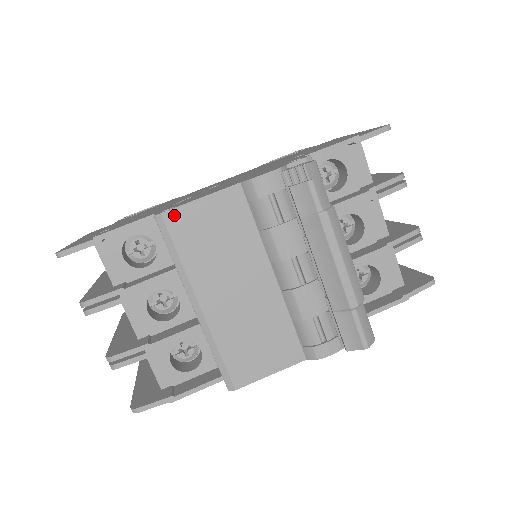
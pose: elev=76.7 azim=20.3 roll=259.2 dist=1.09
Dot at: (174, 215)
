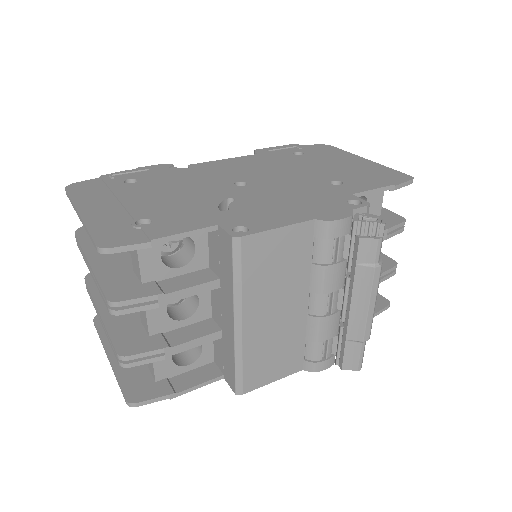
Dot at: (252, 240)
